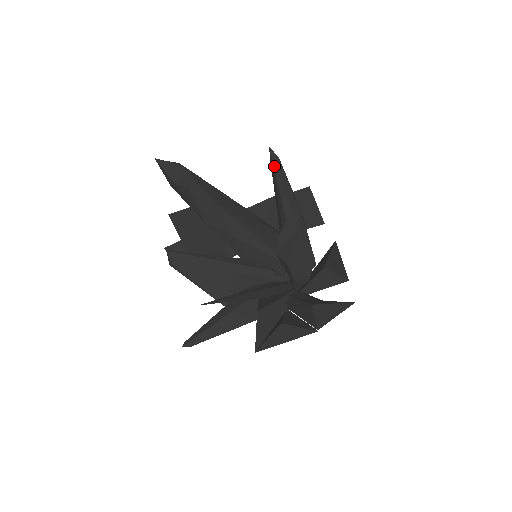
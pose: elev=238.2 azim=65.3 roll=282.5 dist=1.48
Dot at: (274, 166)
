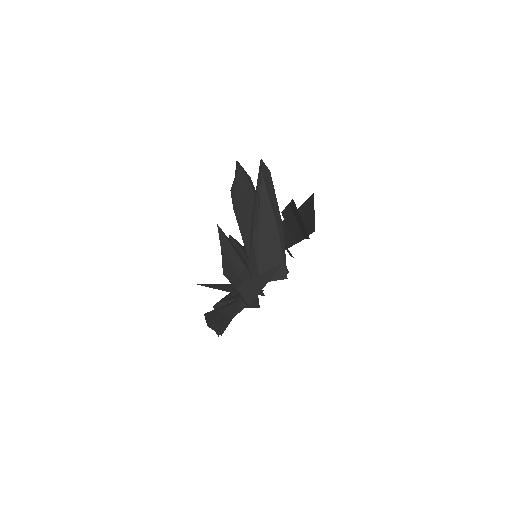
Dot at: (258, 179)
